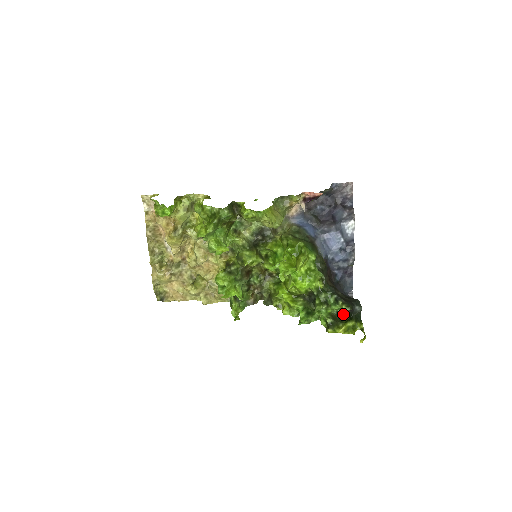
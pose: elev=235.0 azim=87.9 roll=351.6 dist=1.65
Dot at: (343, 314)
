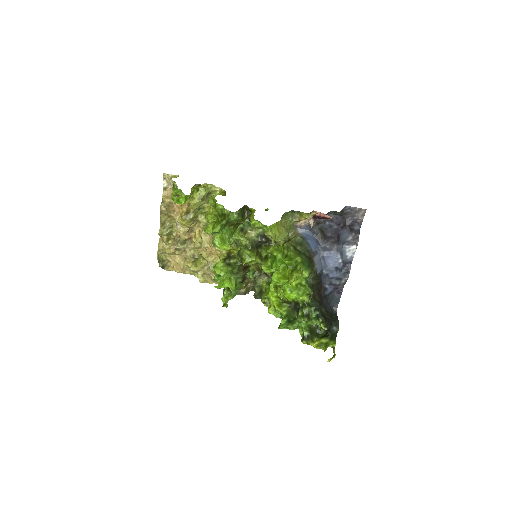
Dot at: (321, 329)
